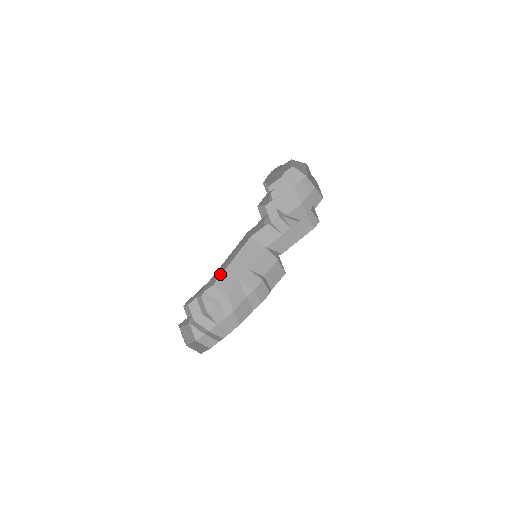
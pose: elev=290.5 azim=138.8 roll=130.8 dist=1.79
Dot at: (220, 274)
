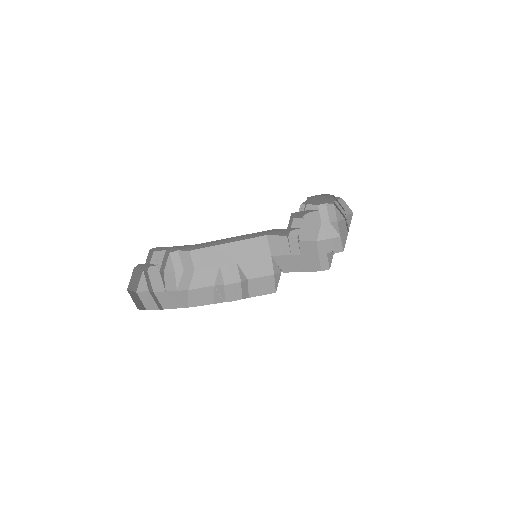
Dot at: (206, 246)
